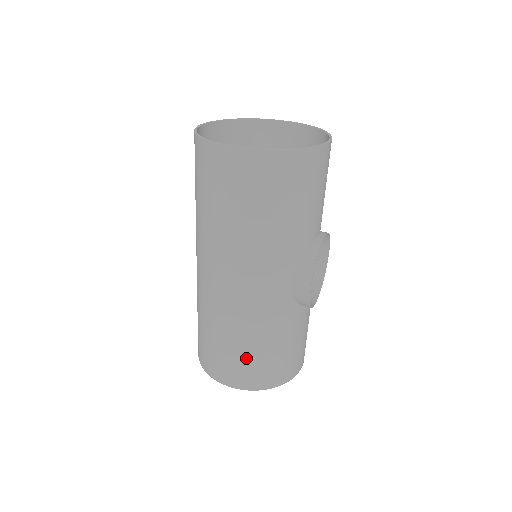
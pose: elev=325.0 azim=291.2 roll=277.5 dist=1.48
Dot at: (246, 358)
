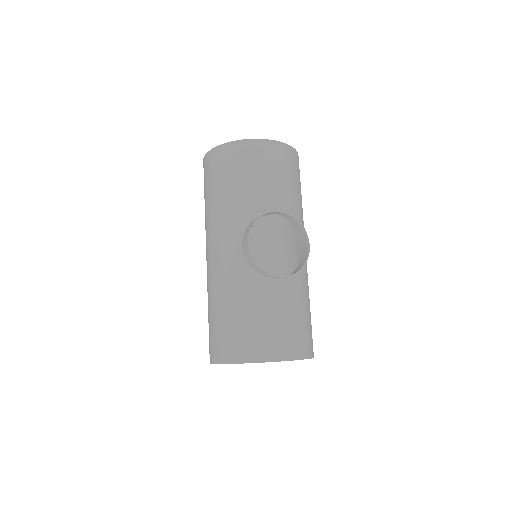
Dot at: (217, 325)
